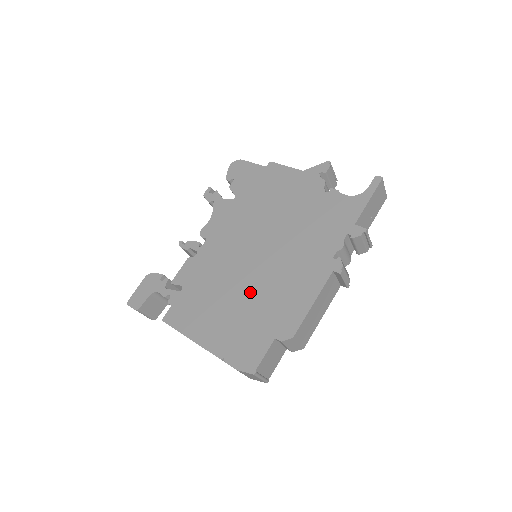
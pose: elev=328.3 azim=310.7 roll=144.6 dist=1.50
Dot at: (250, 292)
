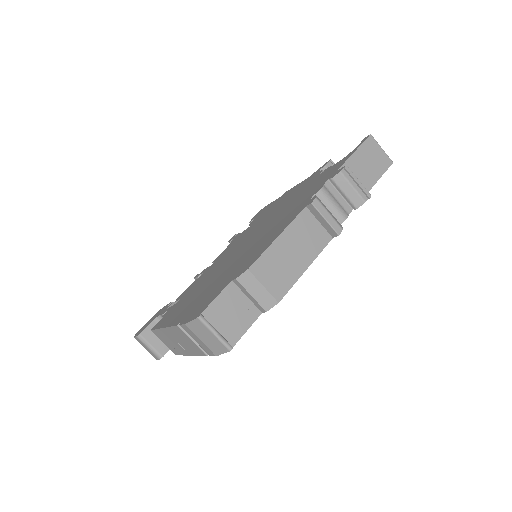
Dot at: (229, 266)
